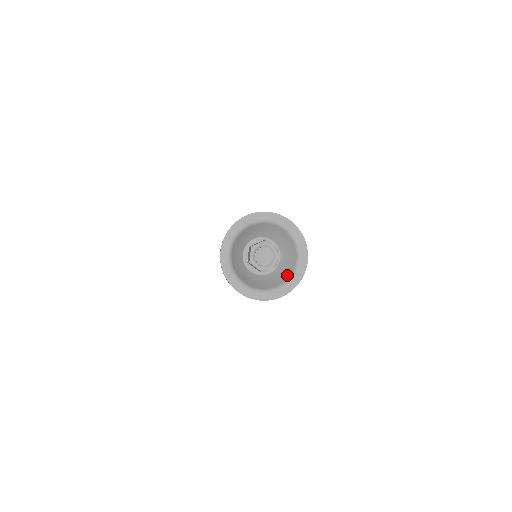
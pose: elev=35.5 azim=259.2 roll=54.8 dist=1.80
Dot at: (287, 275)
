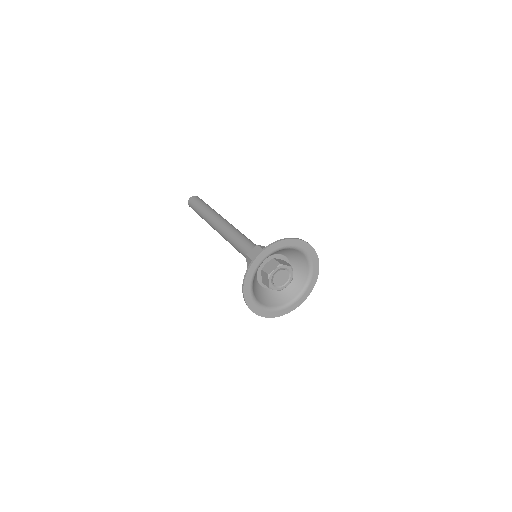
Dot at: (280, 302)
